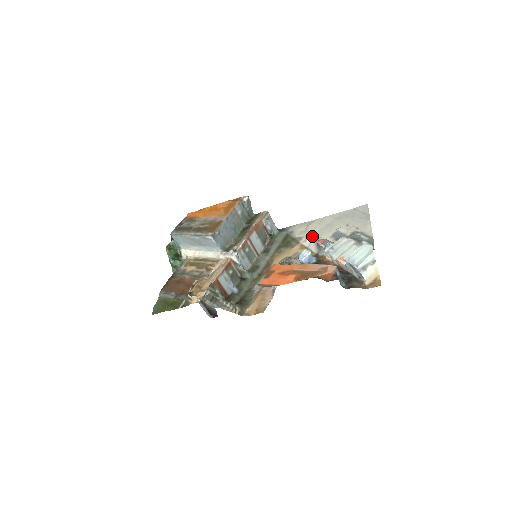
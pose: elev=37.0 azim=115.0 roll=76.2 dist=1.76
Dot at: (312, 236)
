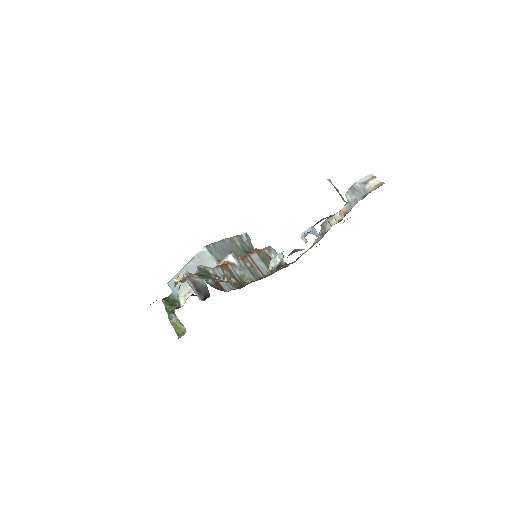
Dot at: occluded
